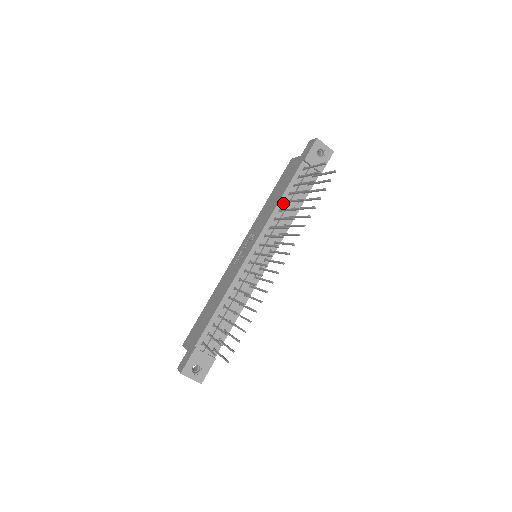
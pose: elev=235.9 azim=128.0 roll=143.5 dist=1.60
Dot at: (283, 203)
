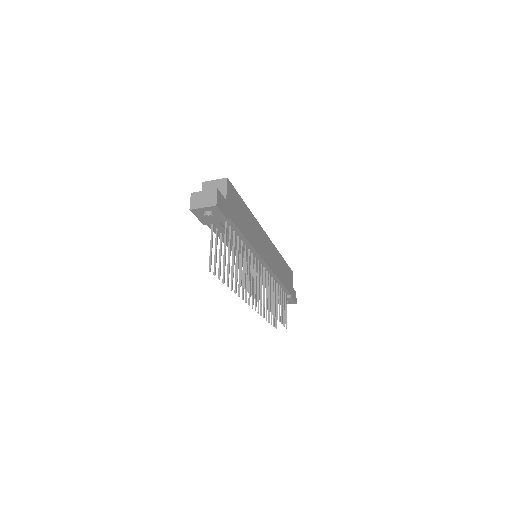
Dot at: occluded
